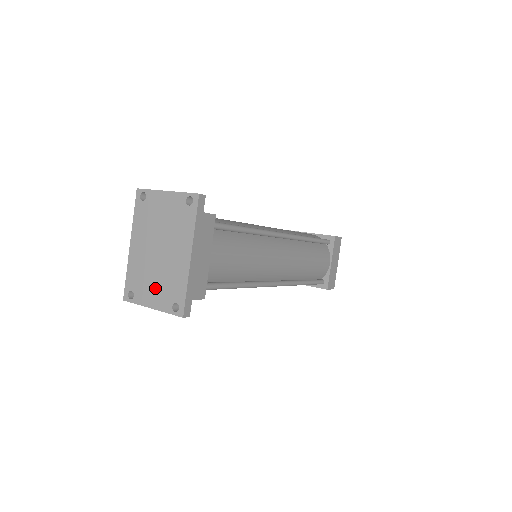
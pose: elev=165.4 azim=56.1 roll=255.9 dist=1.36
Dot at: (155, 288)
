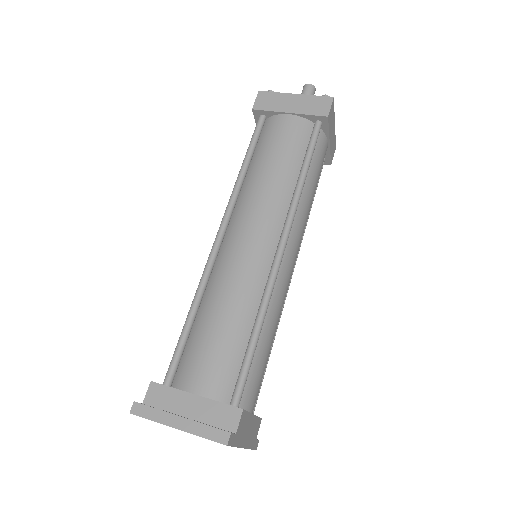
Dot at: occluded
